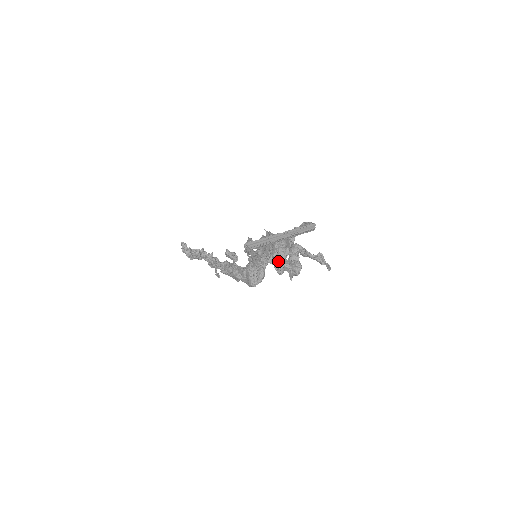
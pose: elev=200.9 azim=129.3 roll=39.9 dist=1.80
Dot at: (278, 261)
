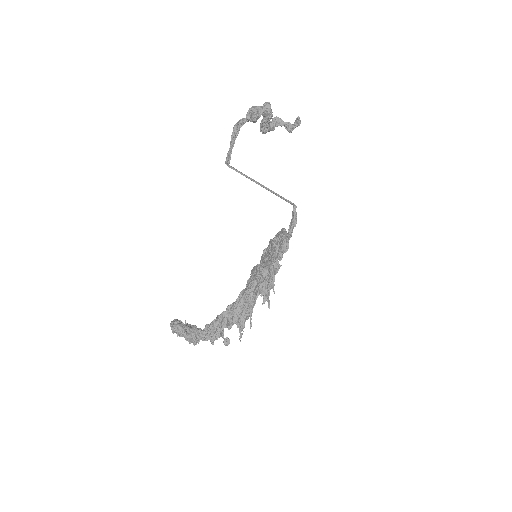
Dot at: (250, 110)
